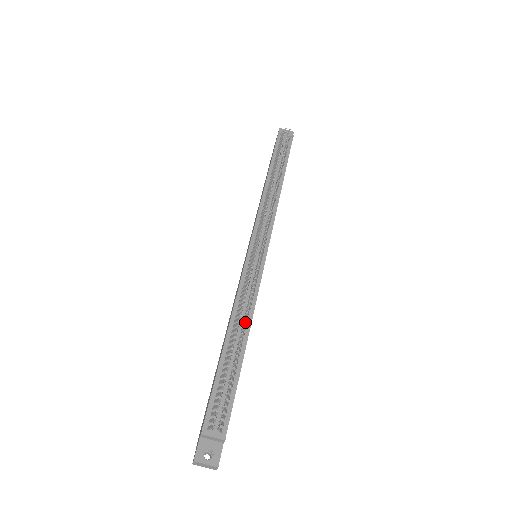
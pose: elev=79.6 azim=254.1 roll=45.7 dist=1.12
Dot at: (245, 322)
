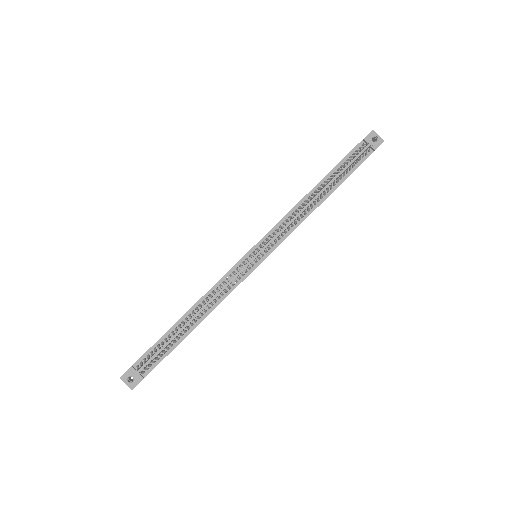
Dot at: occluded
